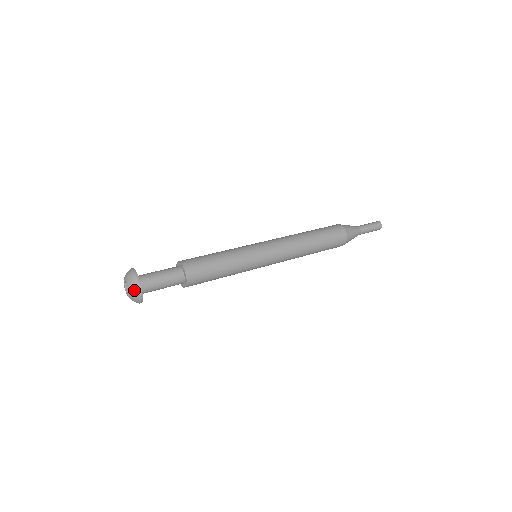
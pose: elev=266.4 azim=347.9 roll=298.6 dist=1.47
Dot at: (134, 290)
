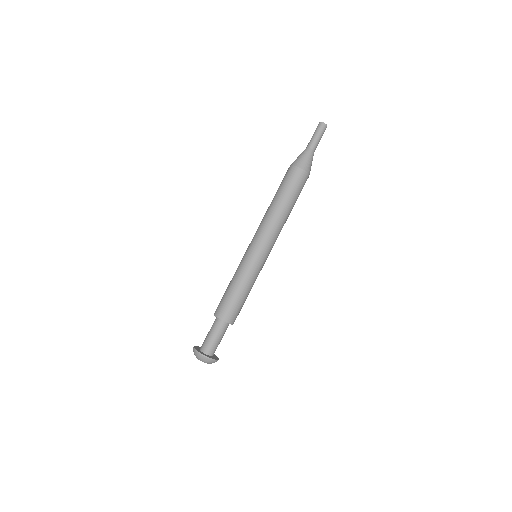
Dot at: (202, 360)
